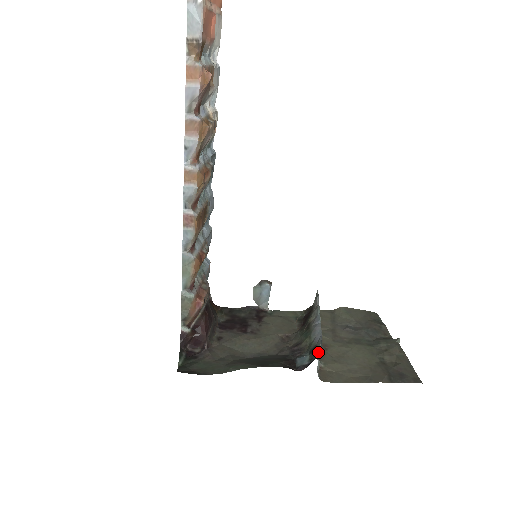
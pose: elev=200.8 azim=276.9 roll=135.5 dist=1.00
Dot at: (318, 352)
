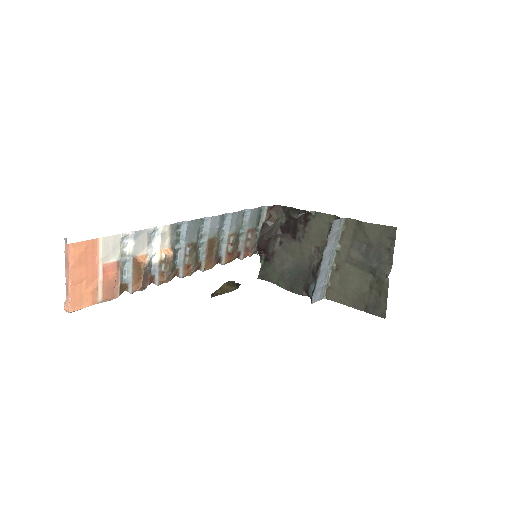
Dot at: (312, 299)
